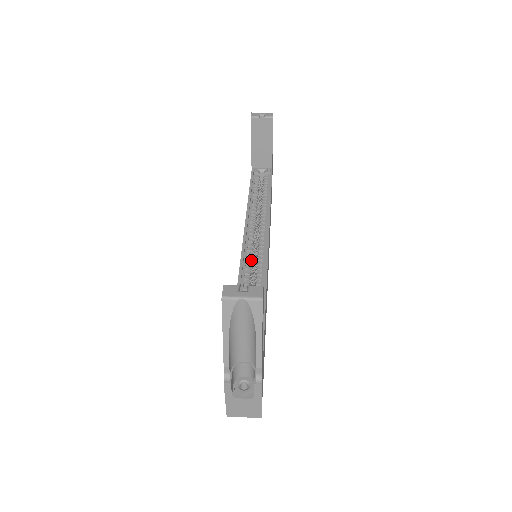
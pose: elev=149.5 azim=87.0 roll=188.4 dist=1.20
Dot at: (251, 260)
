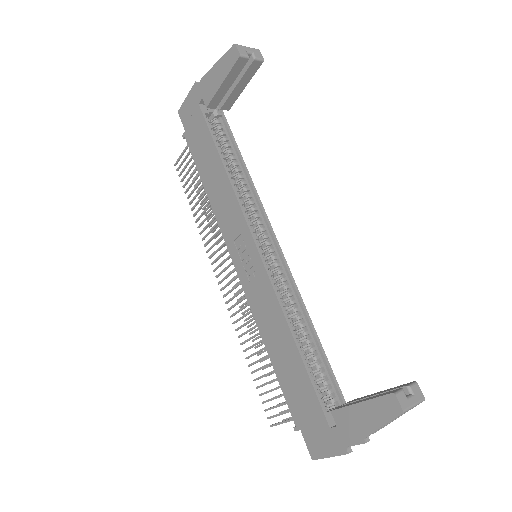
Dot at: (273, 275)
